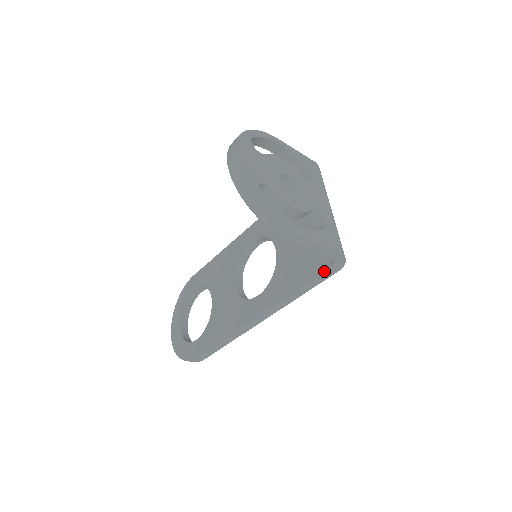
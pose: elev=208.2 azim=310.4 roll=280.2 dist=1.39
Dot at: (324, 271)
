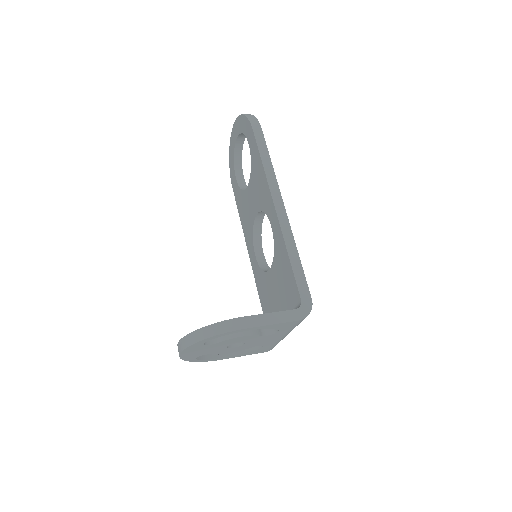
Dot at: occluded
